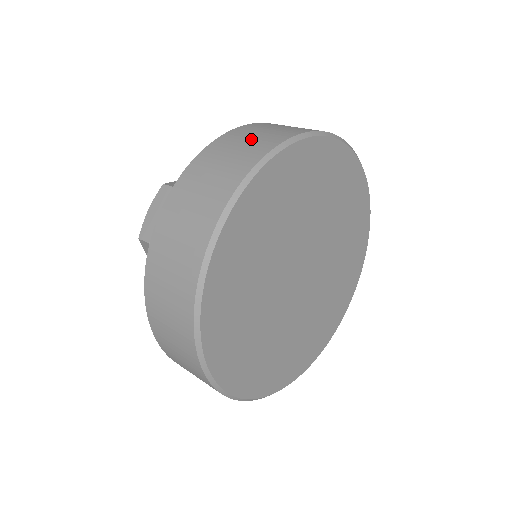
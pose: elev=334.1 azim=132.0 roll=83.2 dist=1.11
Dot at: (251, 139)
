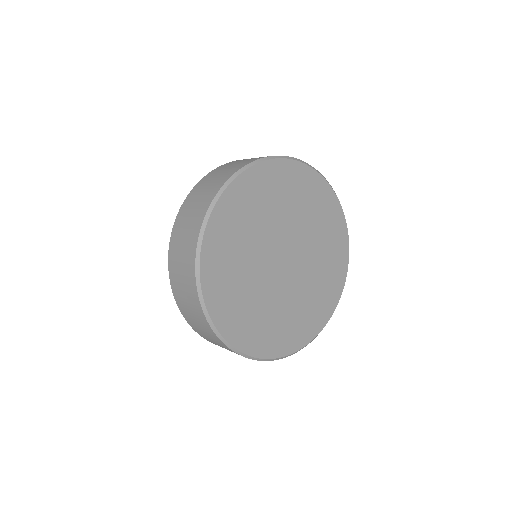
Dot at: (244, 160)
